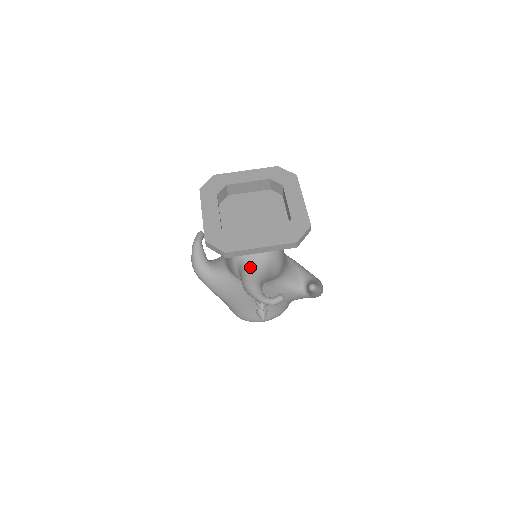
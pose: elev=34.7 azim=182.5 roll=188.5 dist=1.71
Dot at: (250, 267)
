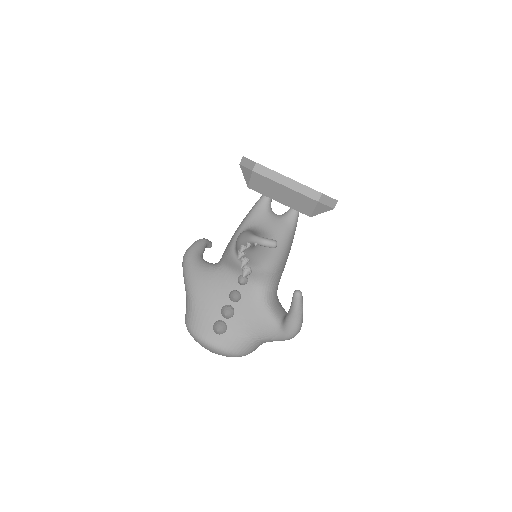
Dot at: (254, 231)
